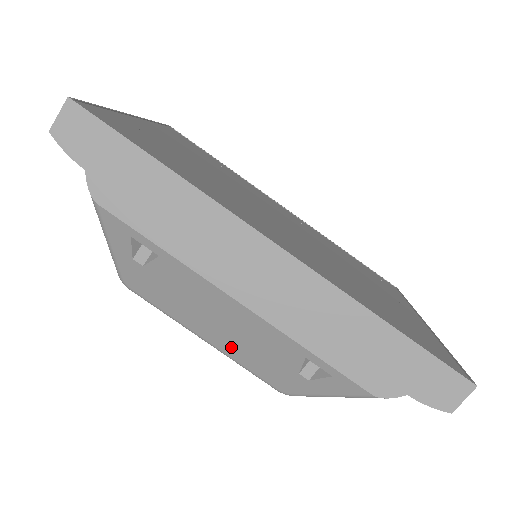
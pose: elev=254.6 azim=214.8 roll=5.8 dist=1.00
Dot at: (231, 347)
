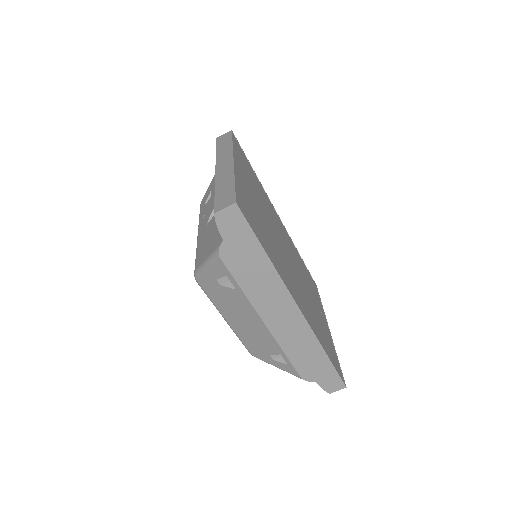
Dot at: (240, 330)
